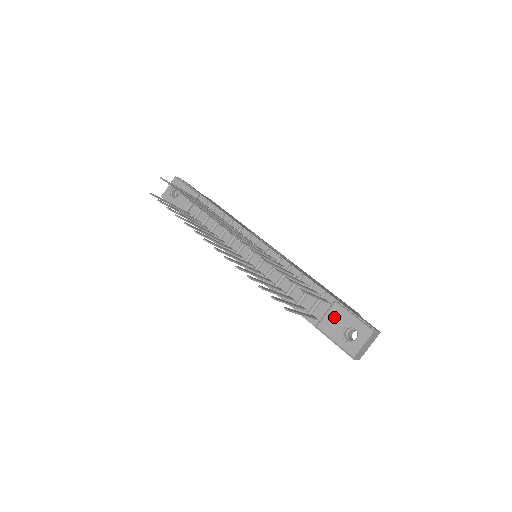
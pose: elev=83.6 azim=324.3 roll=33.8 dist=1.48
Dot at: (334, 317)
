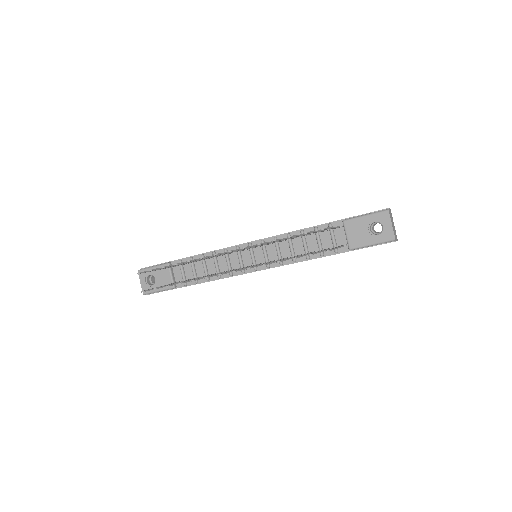
Dot at: (354, 231)
